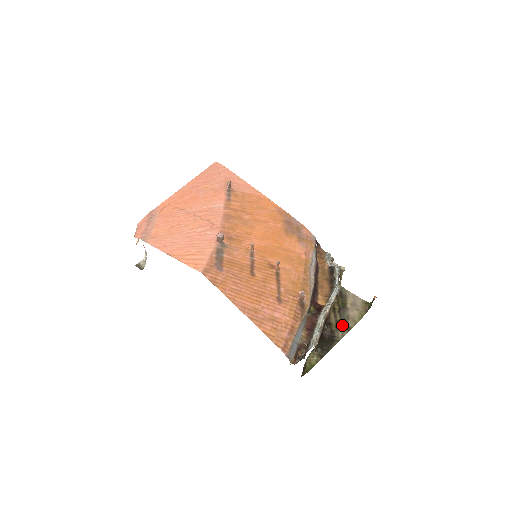
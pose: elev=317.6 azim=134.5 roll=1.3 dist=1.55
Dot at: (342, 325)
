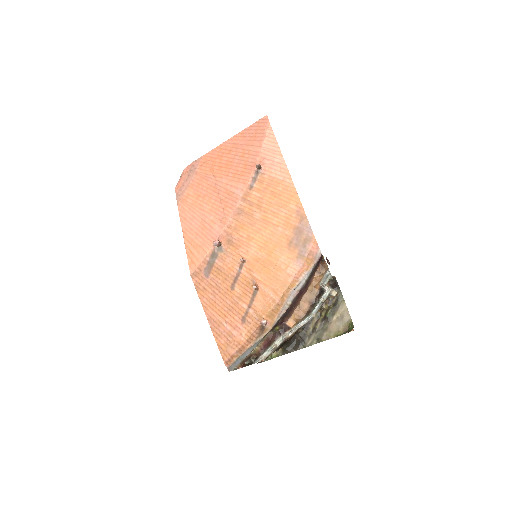
Dot at: (316, 334)
